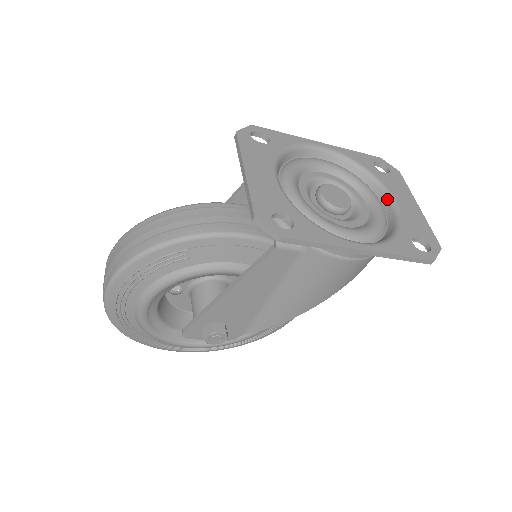
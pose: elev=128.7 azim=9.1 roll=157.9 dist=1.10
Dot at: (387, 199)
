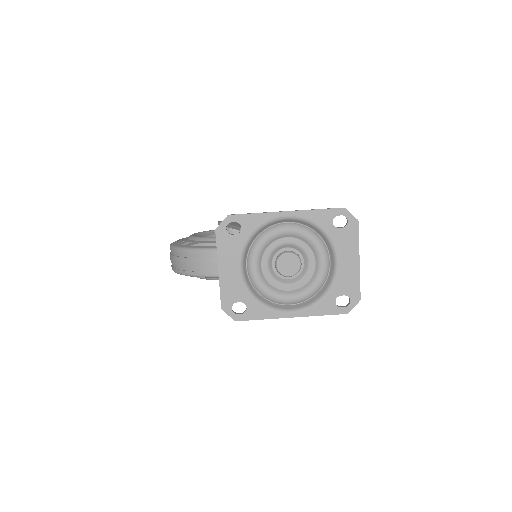
Dot at: (333, 257)
